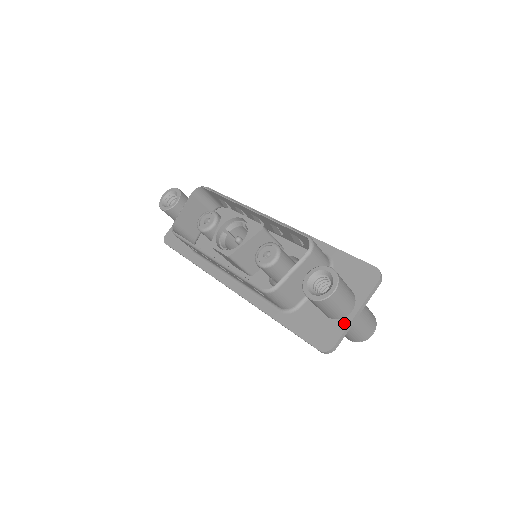
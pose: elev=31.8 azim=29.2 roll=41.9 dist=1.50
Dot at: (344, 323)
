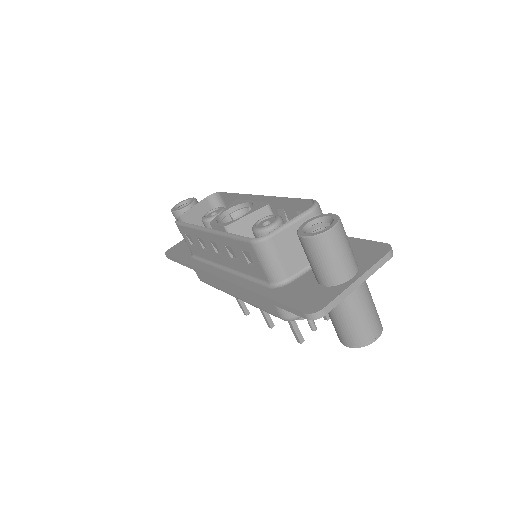
Dot at: (340, 288)
